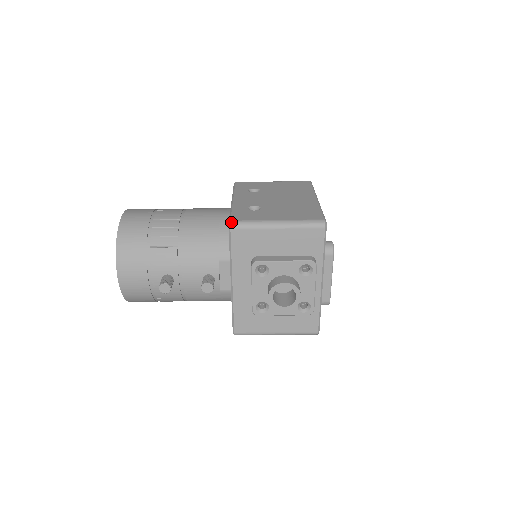
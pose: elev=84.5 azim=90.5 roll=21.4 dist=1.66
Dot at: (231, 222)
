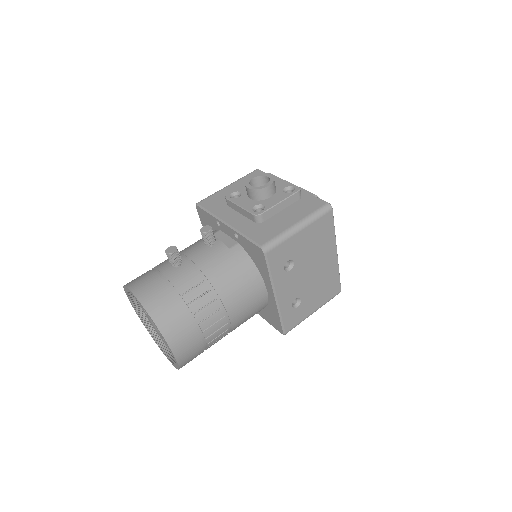
Dot at: (196, 204)
